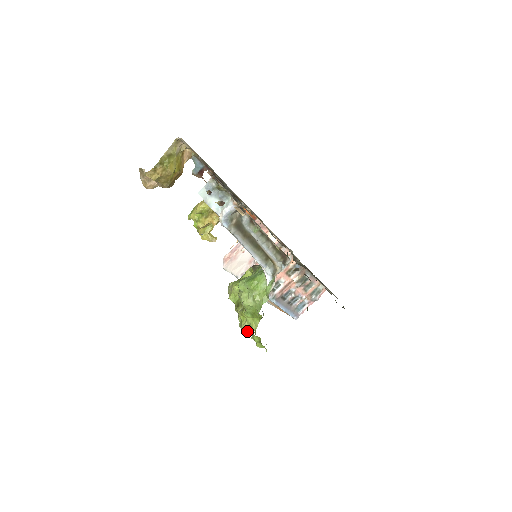
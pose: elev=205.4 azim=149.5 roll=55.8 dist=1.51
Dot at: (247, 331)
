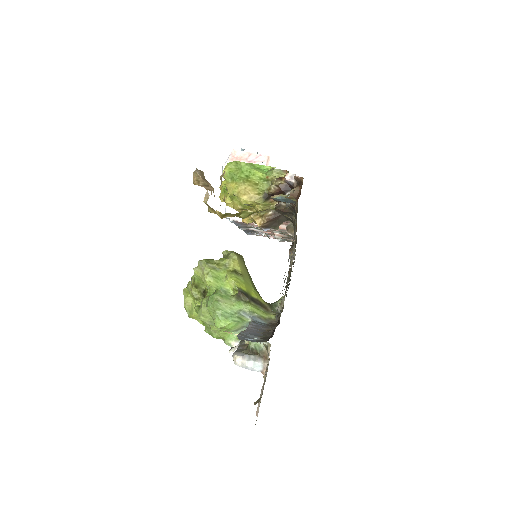
Dot at: (186, 308)
